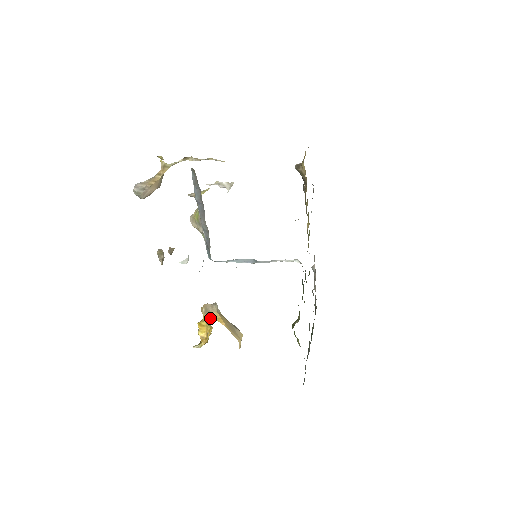
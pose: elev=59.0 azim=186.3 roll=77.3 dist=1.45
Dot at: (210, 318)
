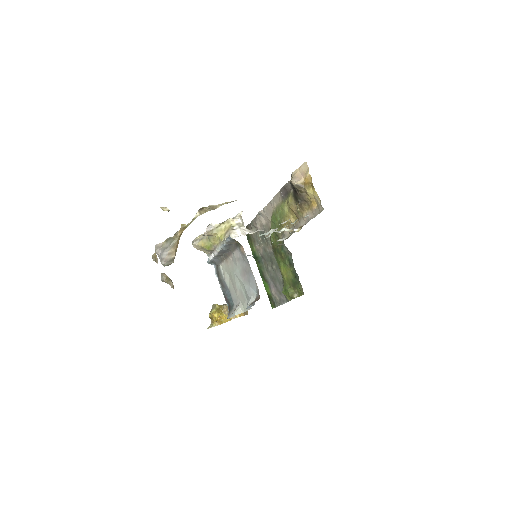
Dot at: (235, 317)
